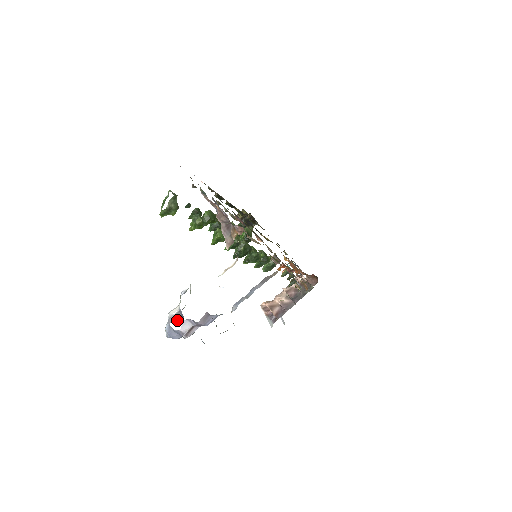
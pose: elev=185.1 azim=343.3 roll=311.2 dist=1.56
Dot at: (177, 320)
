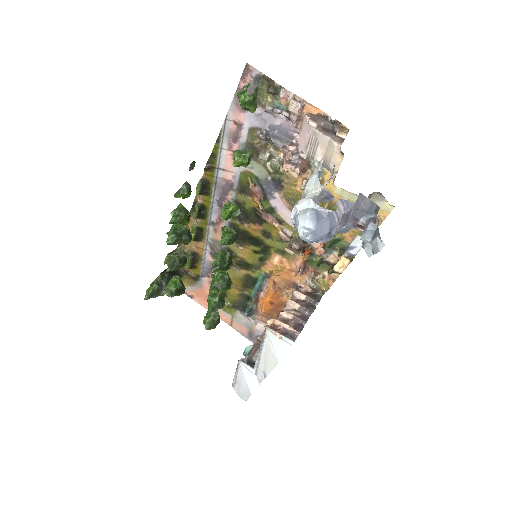
Dot at: (327, 200)
